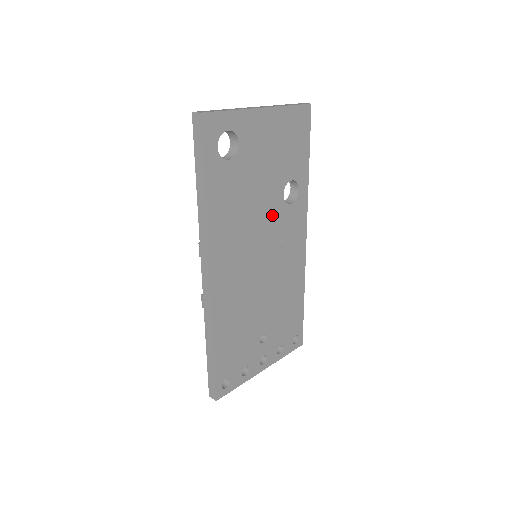
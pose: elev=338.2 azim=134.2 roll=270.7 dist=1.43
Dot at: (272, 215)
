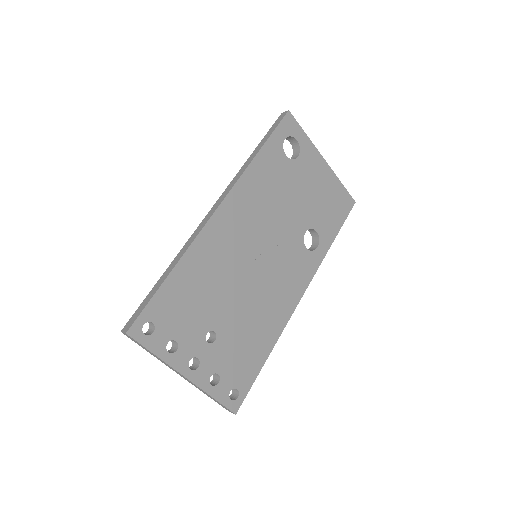
Dot at: (289, 235)
